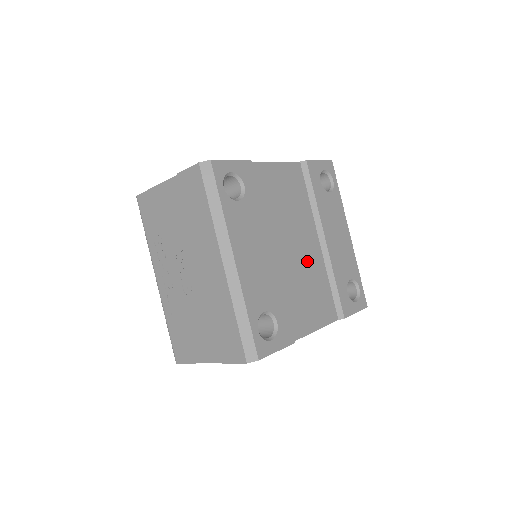
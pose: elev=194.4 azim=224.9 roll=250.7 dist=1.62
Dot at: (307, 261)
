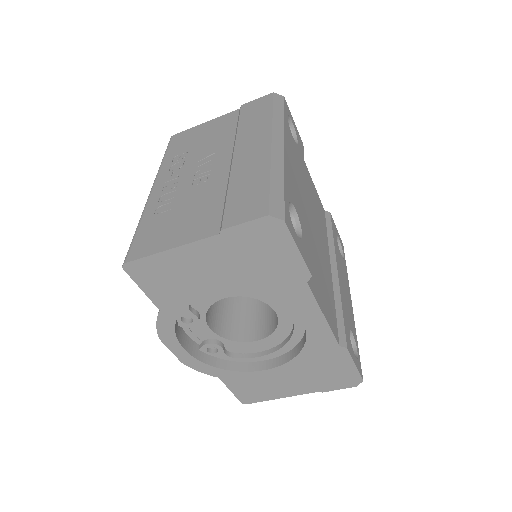
Dot at: (322, 260)
